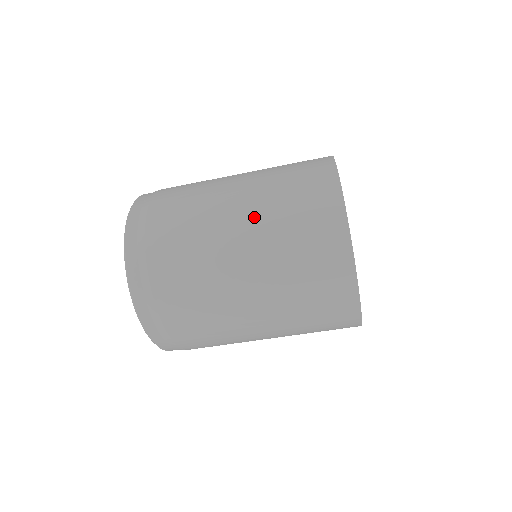
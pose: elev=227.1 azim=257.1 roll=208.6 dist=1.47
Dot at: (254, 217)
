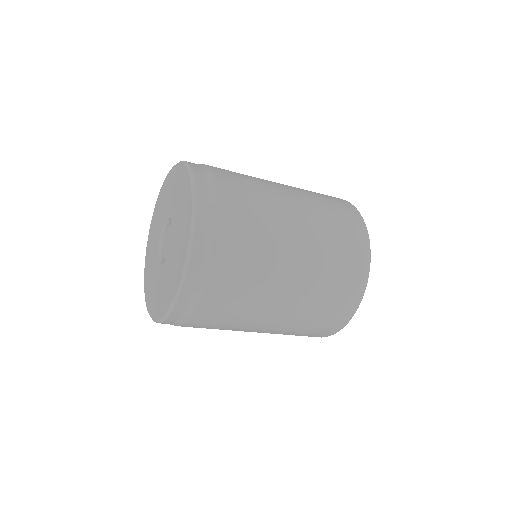
Dot at: (310, 239)
